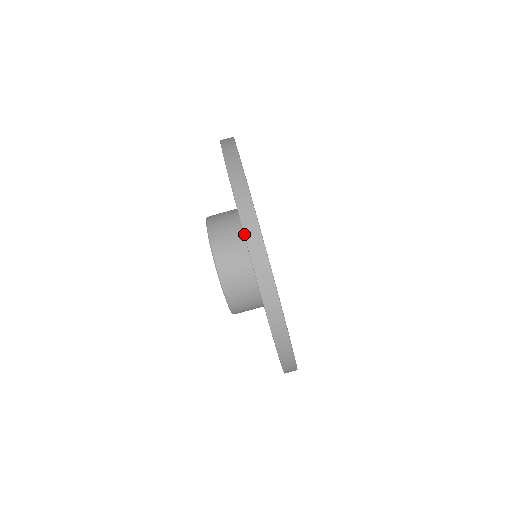
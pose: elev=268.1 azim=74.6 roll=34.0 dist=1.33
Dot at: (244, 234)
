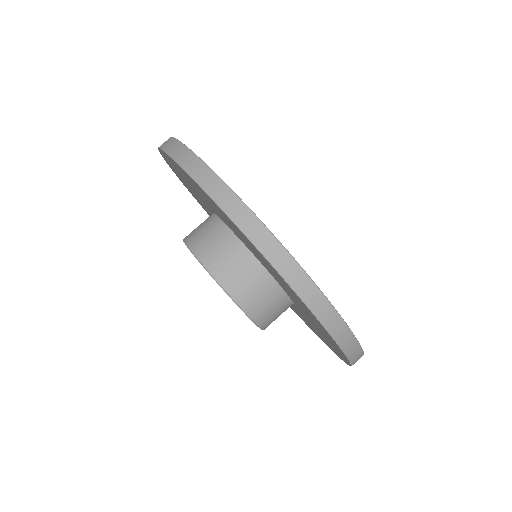
Dot at: (173, 159)
